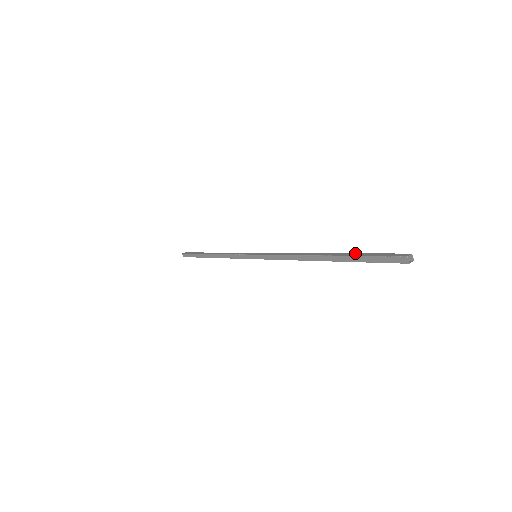
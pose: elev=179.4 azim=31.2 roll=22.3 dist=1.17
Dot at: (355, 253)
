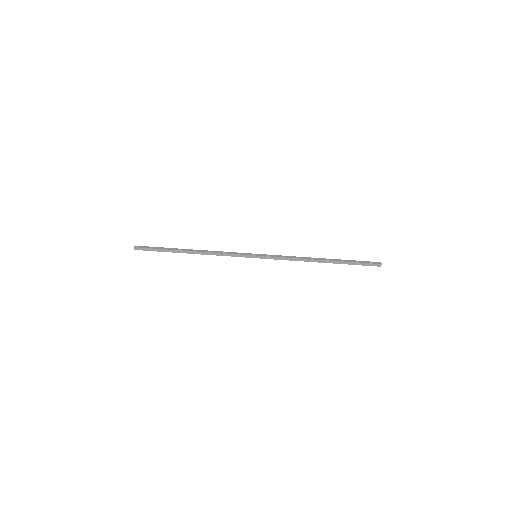
Dot at: (348, 262)
